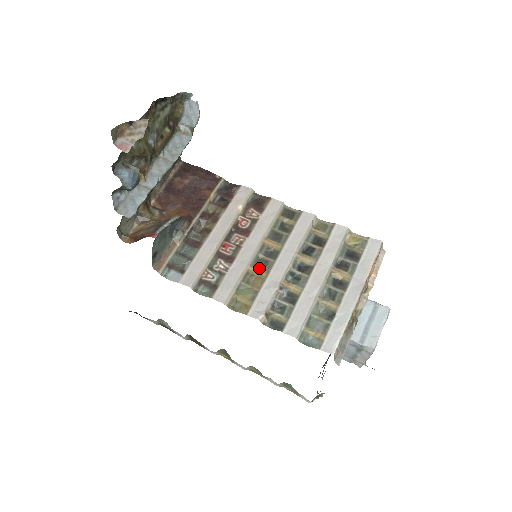
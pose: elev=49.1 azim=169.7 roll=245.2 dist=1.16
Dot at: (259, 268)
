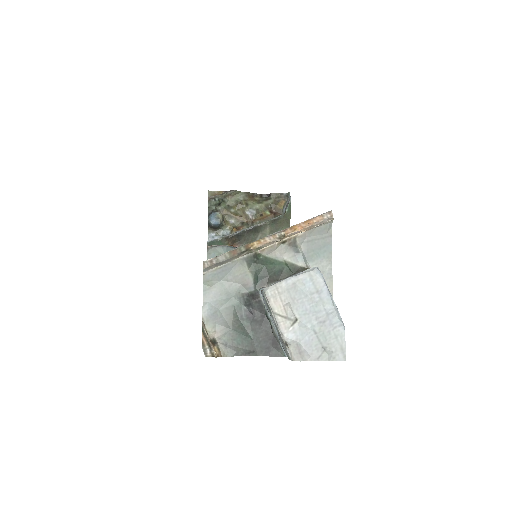
Dot at: occluded
